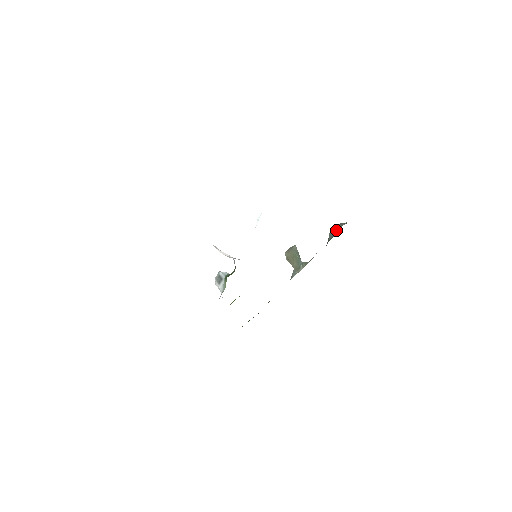
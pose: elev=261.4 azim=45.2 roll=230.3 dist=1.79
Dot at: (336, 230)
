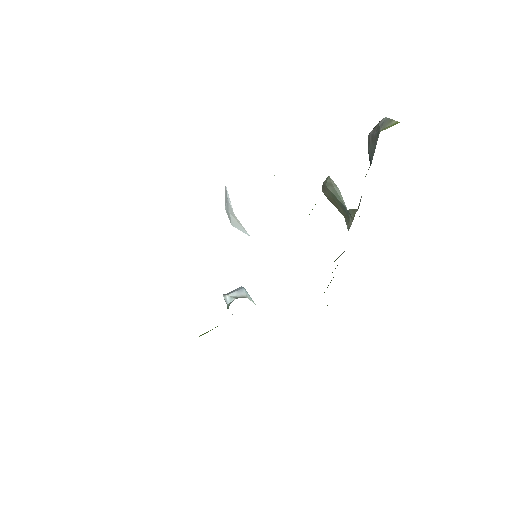
Dot at: (372, 147)
